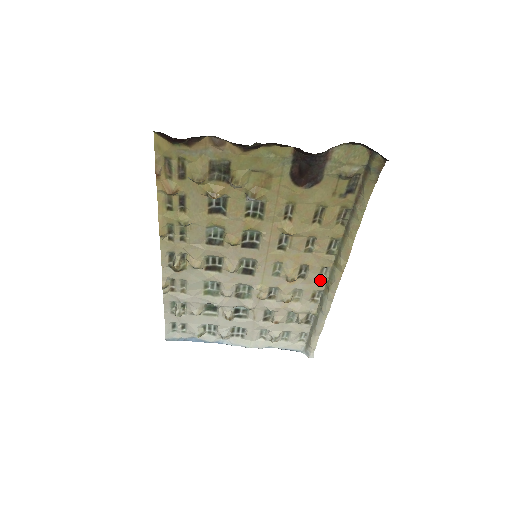
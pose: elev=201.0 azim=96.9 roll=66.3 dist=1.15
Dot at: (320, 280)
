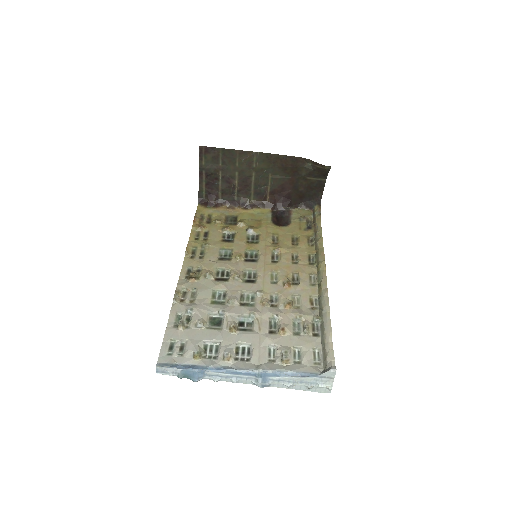
Dot at: (312, 286)
